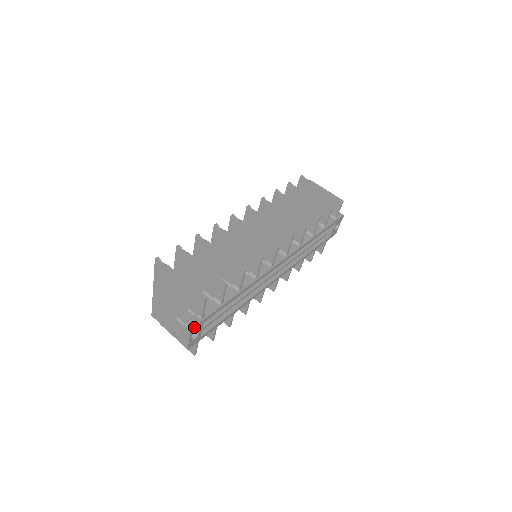
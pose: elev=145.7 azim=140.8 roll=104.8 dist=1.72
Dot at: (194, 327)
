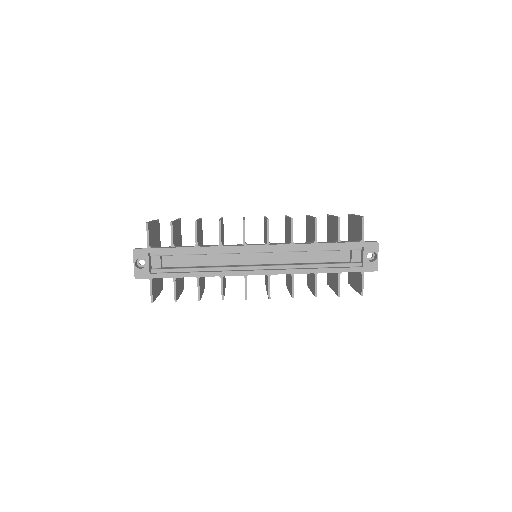
Dot at: (137, 250)
